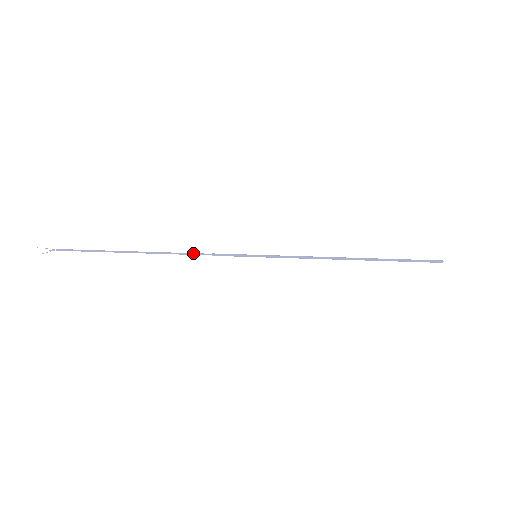
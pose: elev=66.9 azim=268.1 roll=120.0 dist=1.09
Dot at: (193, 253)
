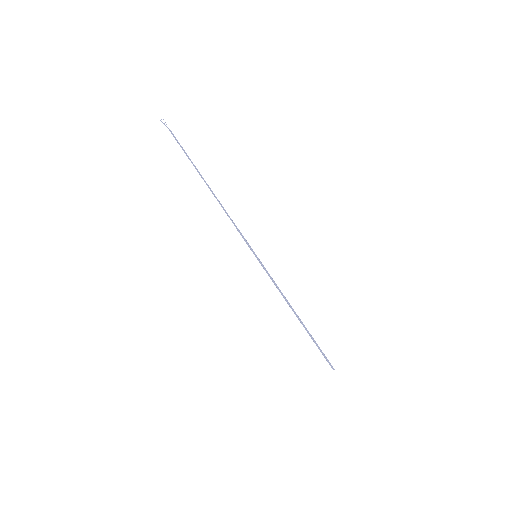
Dot at: occluded
